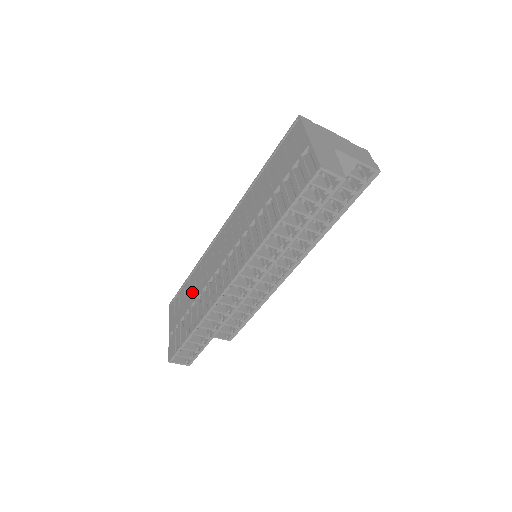
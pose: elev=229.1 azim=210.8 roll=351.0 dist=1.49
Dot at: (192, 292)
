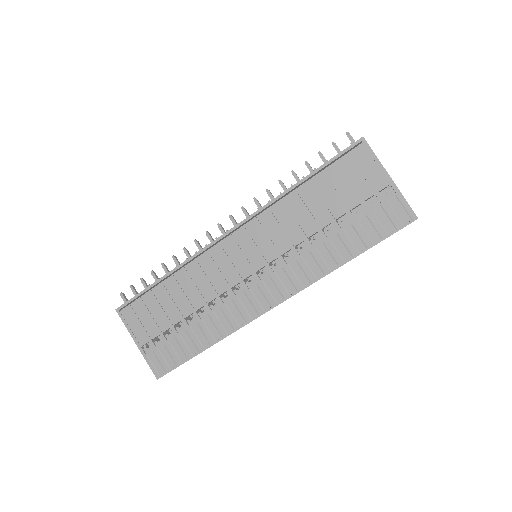
Dot at: (180, 302)
